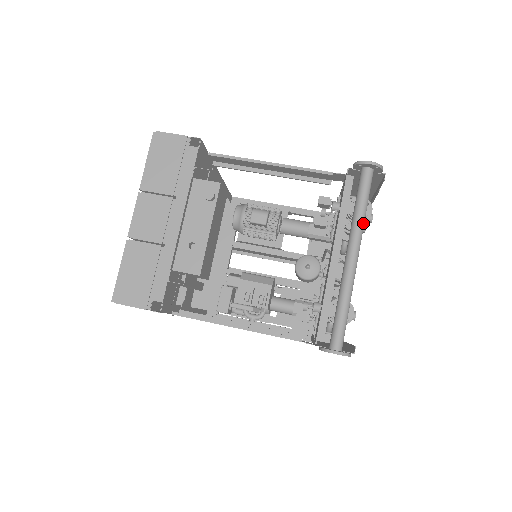
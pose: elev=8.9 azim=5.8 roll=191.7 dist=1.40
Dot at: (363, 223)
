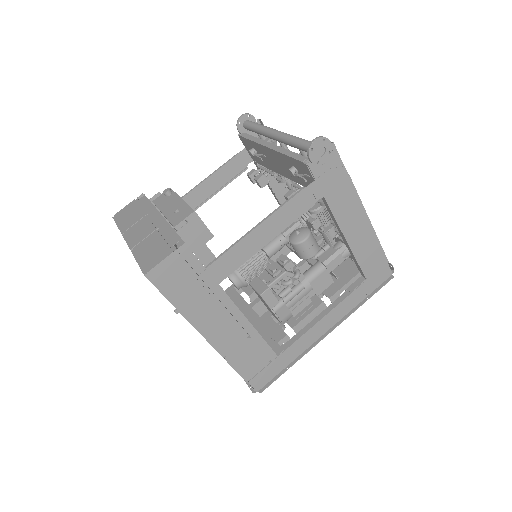
Dot at: (267, 127)
